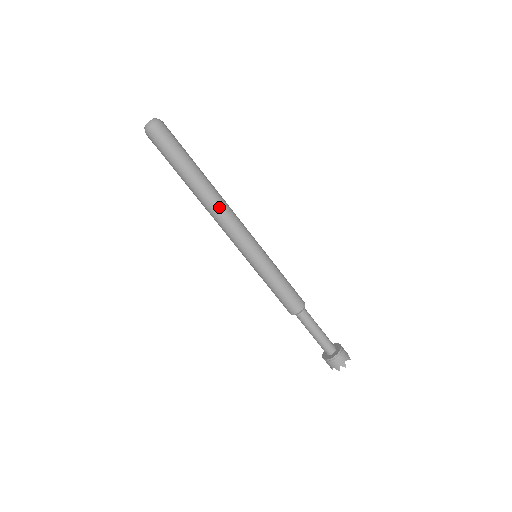
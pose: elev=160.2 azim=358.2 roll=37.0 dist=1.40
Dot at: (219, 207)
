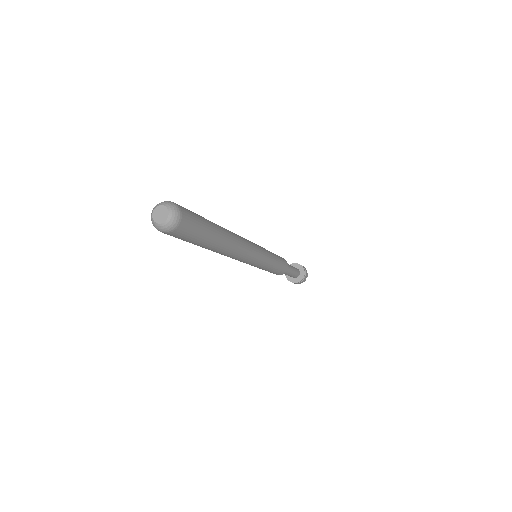
Dot at: (240, 244)
